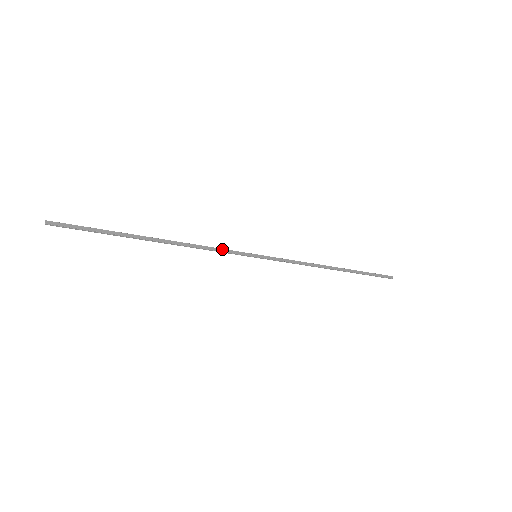
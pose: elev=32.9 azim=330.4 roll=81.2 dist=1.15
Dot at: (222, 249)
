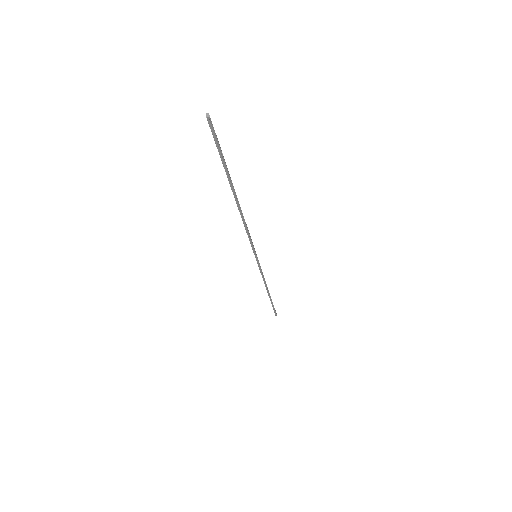
Dot at: occluded
